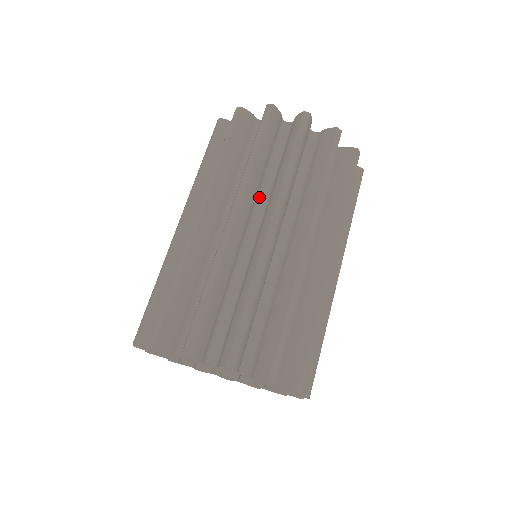
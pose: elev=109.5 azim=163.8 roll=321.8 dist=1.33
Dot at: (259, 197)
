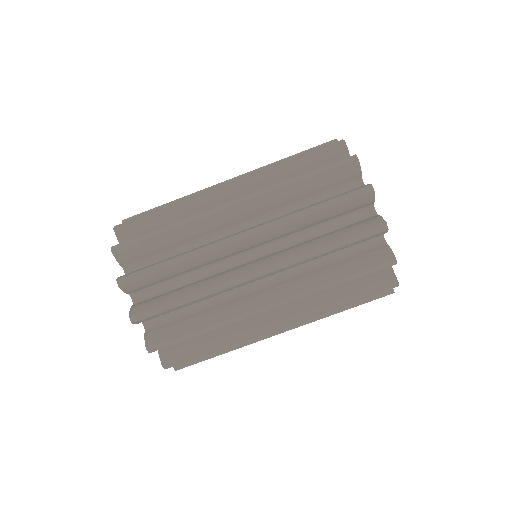
Dot at: occluded
